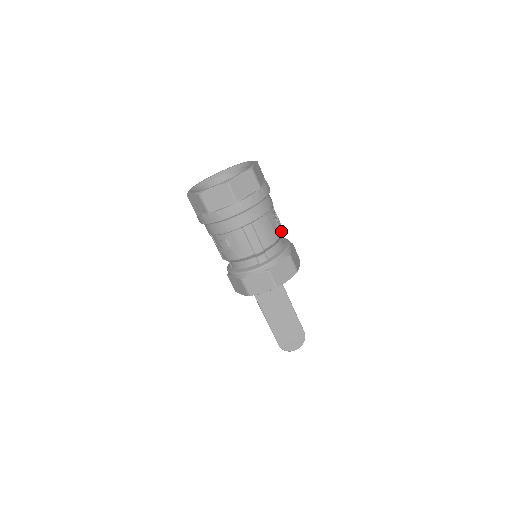
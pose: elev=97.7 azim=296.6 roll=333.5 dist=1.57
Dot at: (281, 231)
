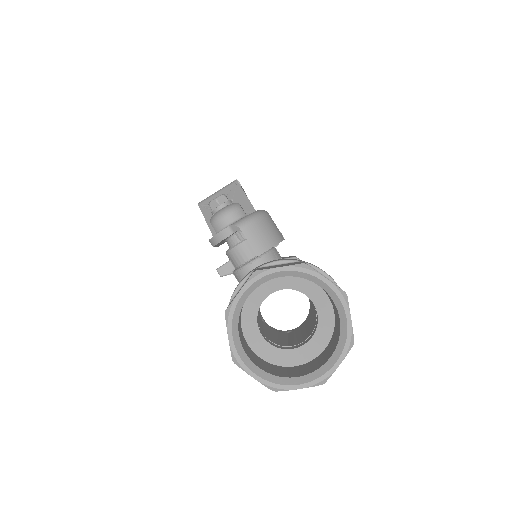
Dot at: occluded
